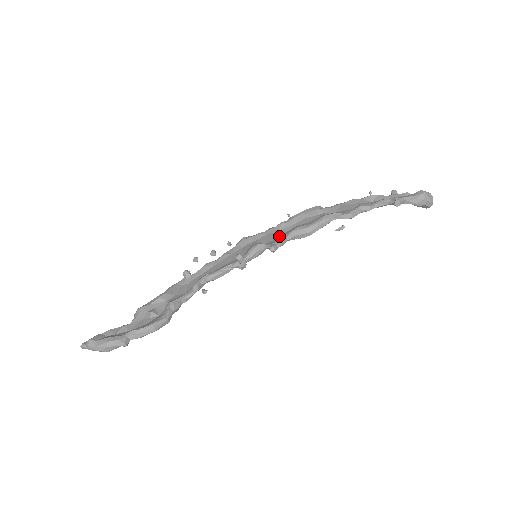
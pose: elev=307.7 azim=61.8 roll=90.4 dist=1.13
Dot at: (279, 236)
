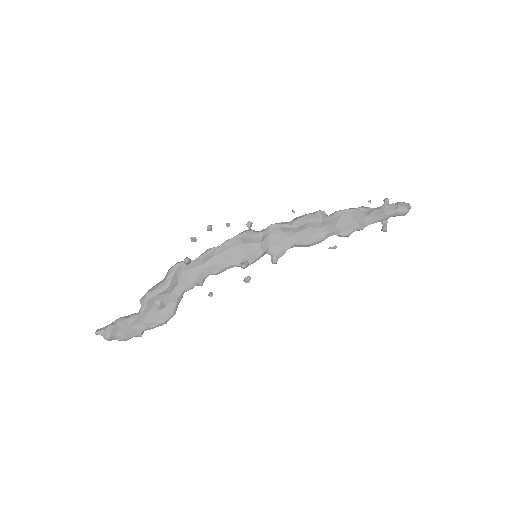
Dot at: (281, 242)
